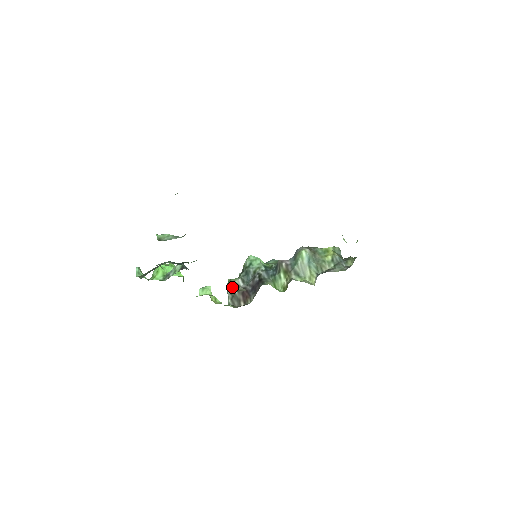
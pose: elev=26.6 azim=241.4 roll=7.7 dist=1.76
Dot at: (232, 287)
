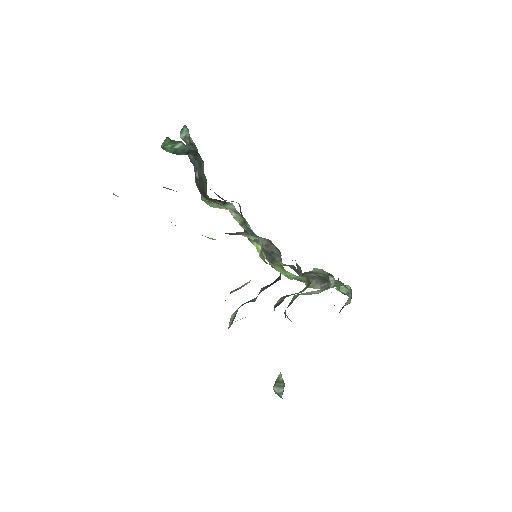
Dot at: occluded
